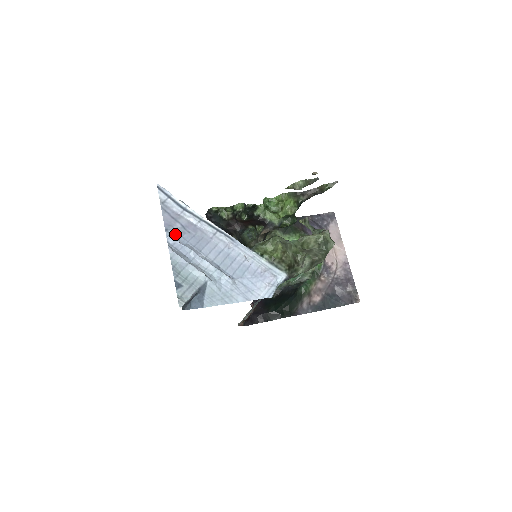
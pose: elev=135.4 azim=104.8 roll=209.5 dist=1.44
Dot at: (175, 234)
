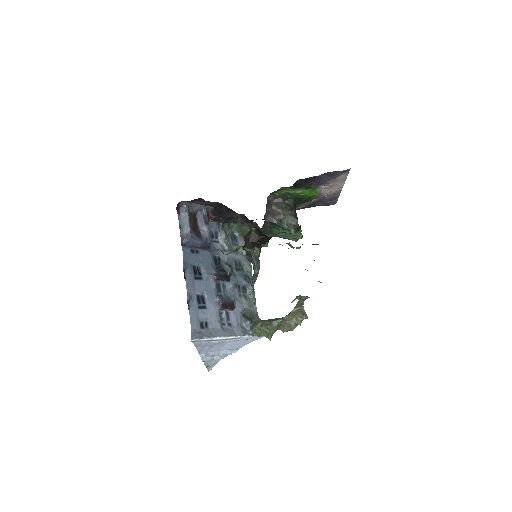
Dot at: (205, 352)
